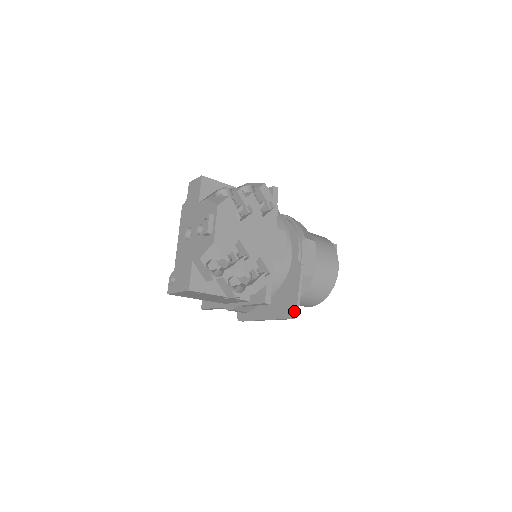
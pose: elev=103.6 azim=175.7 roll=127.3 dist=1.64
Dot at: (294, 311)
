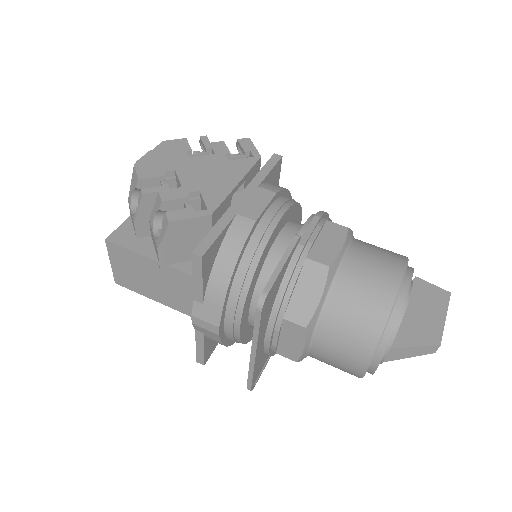
Dot at: (261, 294)
